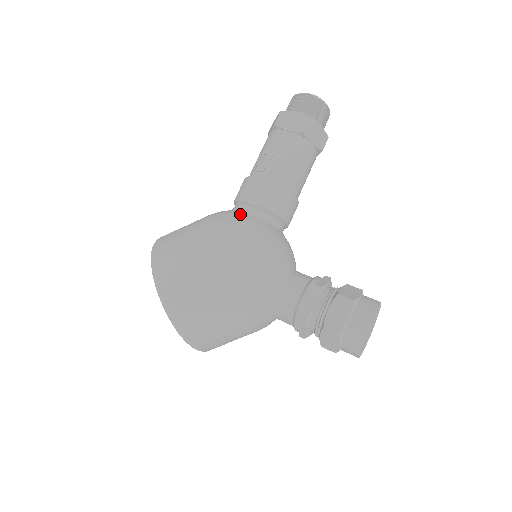
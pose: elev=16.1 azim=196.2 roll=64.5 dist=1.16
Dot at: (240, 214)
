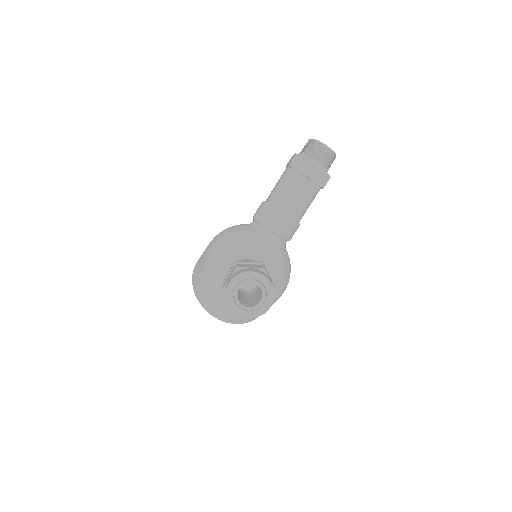
Dot at: (242, 224)
